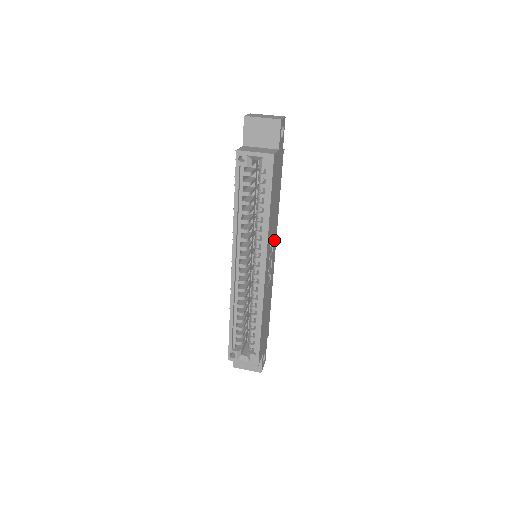
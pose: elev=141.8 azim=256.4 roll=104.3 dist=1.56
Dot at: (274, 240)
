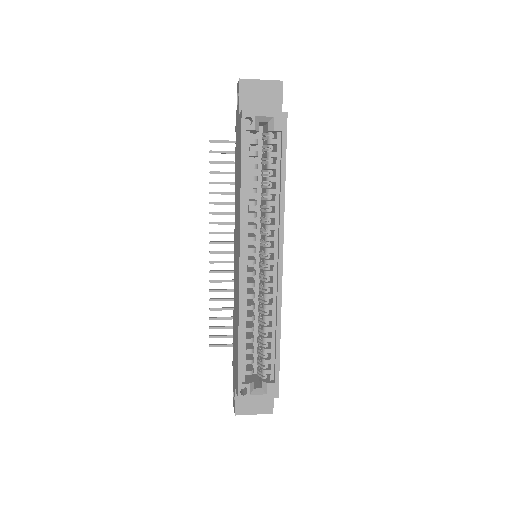
Dot at: occluded
